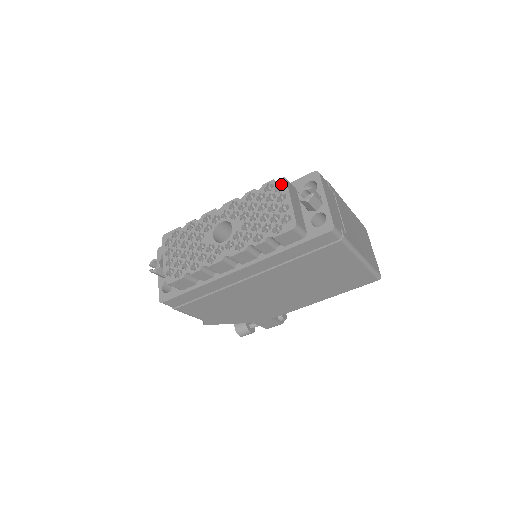
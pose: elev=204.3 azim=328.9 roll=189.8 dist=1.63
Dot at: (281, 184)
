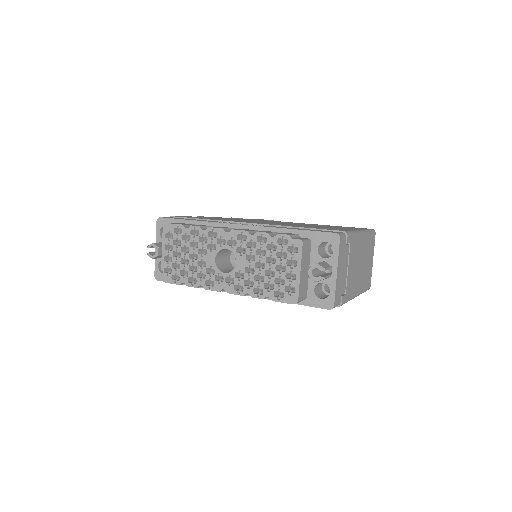
Dot at: (296, 246)
